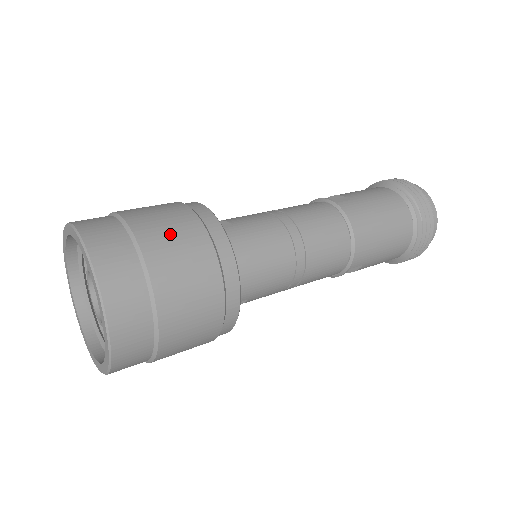
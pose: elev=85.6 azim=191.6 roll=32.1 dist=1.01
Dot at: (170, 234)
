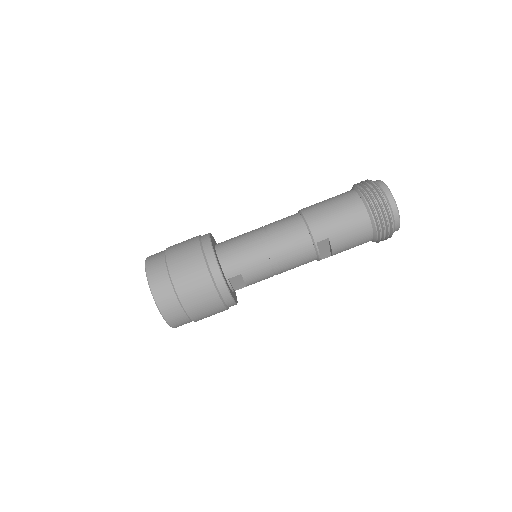
Dot at: (181, 244)
